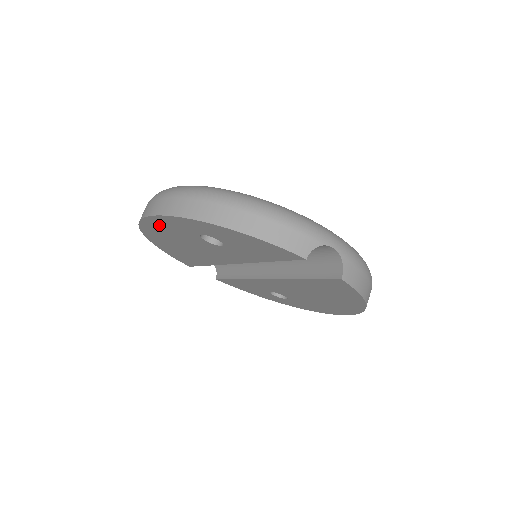
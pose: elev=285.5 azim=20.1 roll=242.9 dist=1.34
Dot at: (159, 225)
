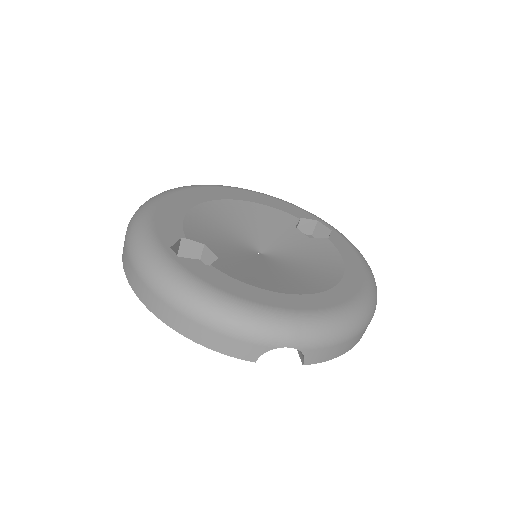
Dot at: occluded
